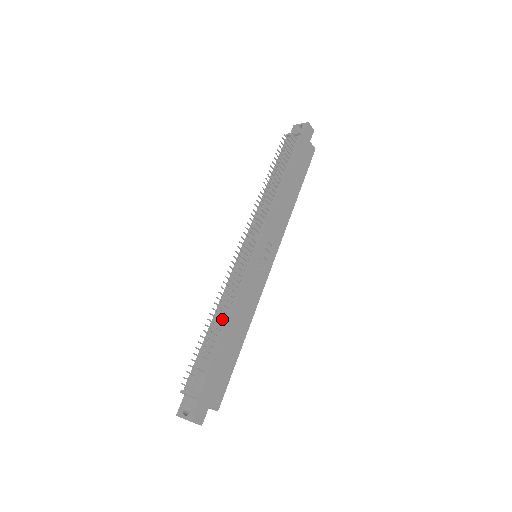
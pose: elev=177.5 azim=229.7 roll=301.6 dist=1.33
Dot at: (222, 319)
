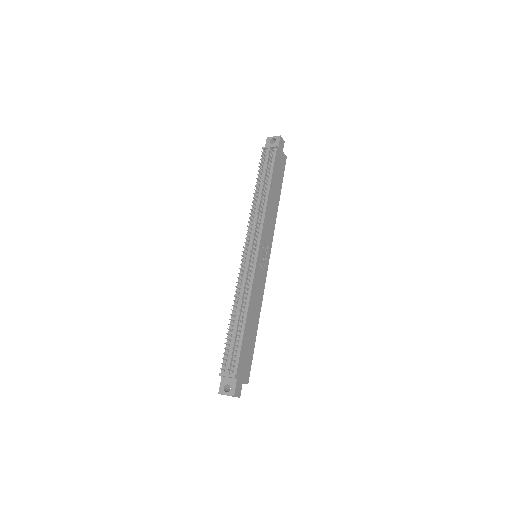
Dot at: (241, 312)
